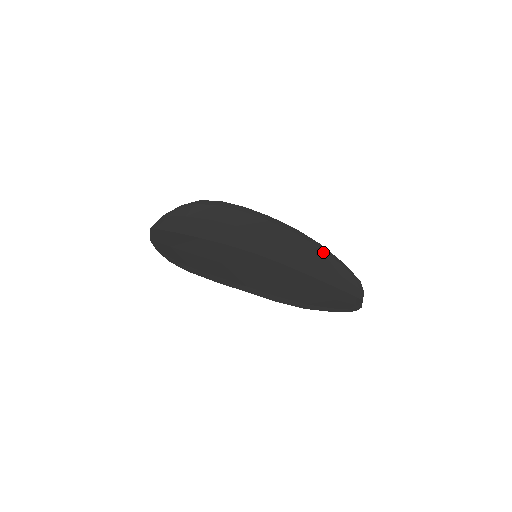
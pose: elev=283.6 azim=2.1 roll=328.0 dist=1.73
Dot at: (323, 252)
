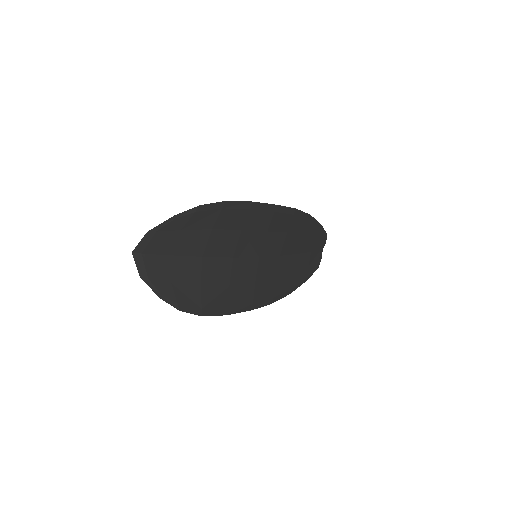
Dot at: (310, 223)
